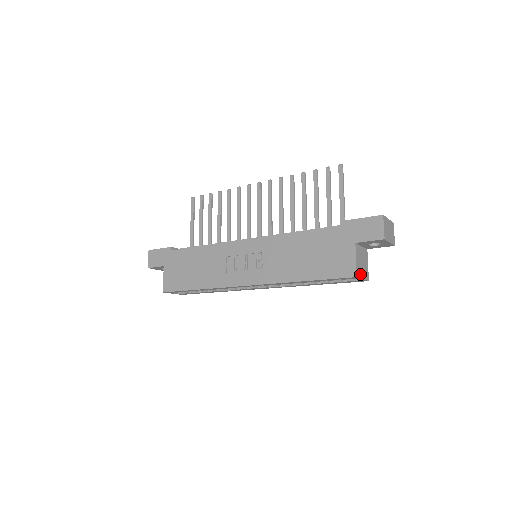
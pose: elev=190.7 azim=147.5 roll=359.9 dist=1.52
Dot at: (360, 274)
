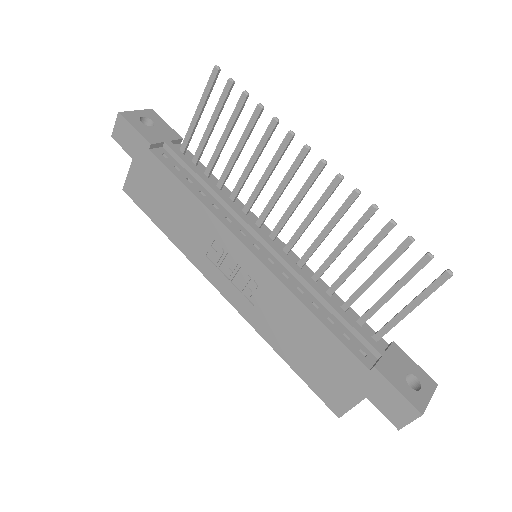
Dot at: occluded
